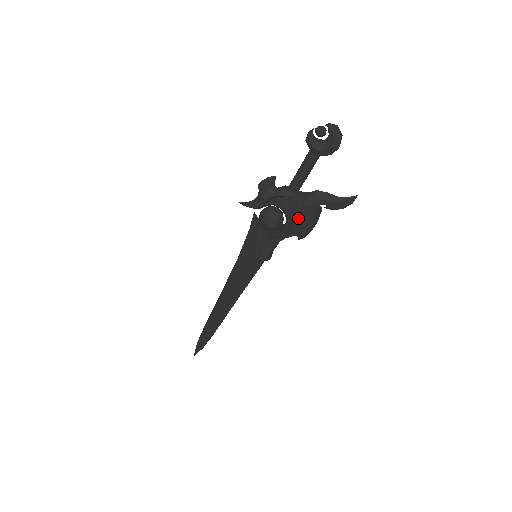
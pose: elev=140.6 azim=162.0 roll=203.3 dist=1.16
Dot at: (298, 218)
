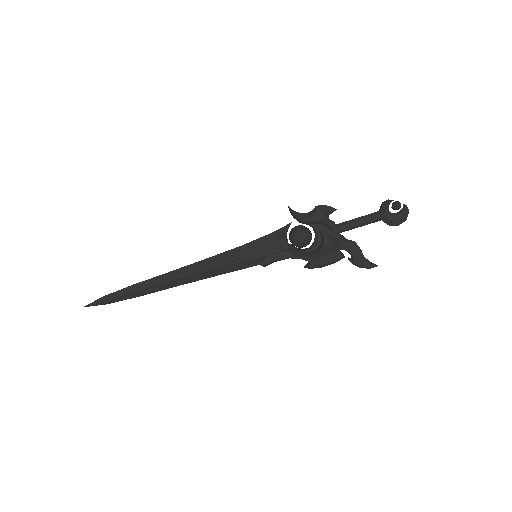
Dot at: (326, 251)
